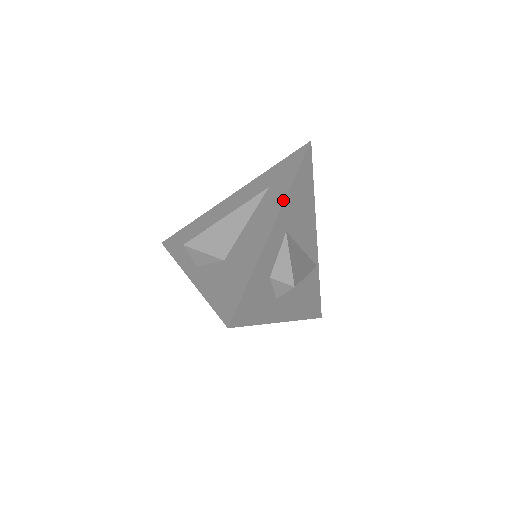
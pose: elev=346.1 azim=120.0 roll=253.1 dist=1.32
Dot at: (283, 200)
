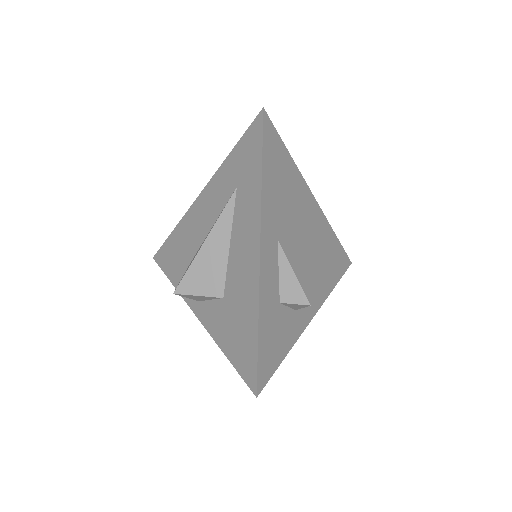
Dot at: (259, 213)
